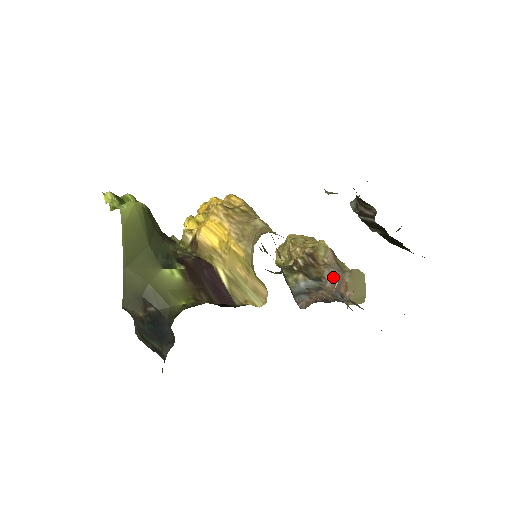
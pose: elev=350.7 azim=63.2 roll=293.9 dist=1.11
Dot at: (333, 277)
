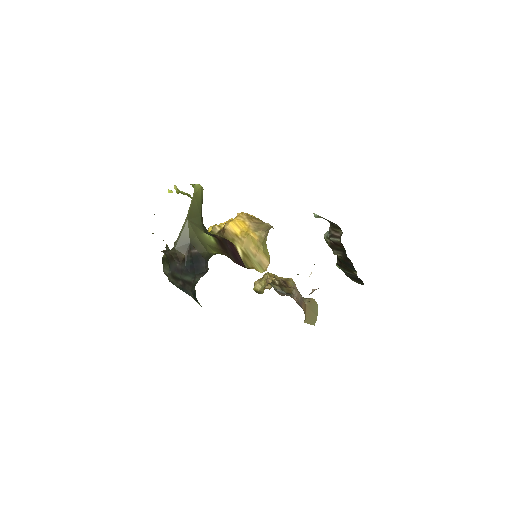
Dot at: (298, 296)
